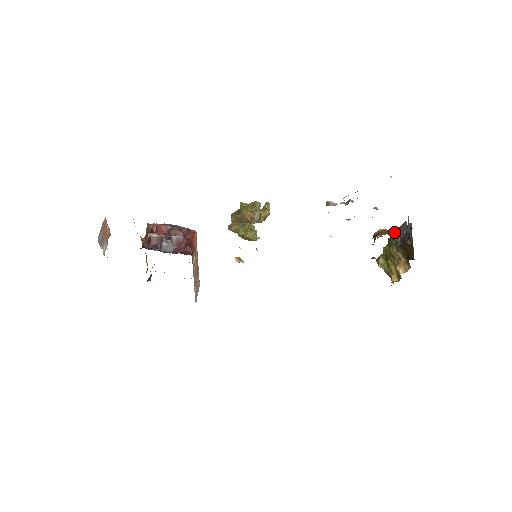
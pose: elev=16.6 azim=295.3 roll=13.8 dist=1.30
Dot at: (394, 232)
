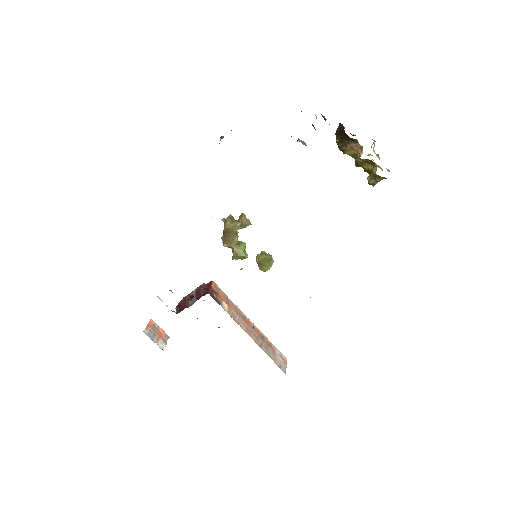
Dot at: occluded
